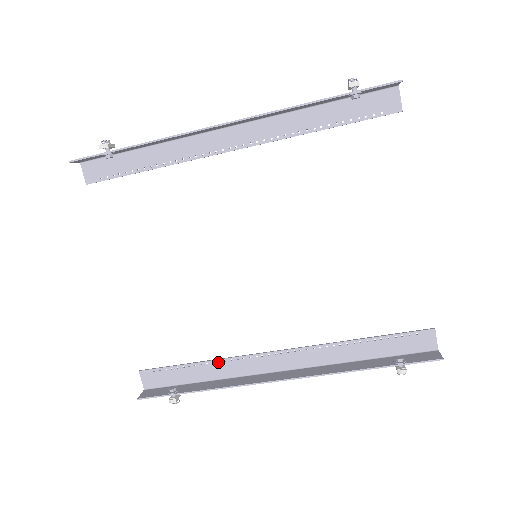
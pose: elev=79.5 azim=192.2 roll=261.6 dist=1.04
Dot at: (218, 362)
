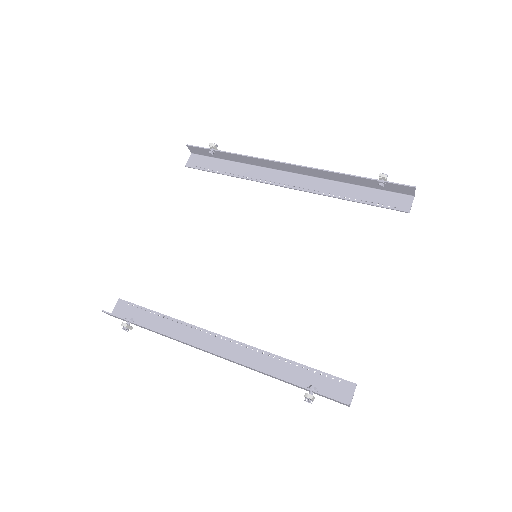
Dot at: (176, 321)
